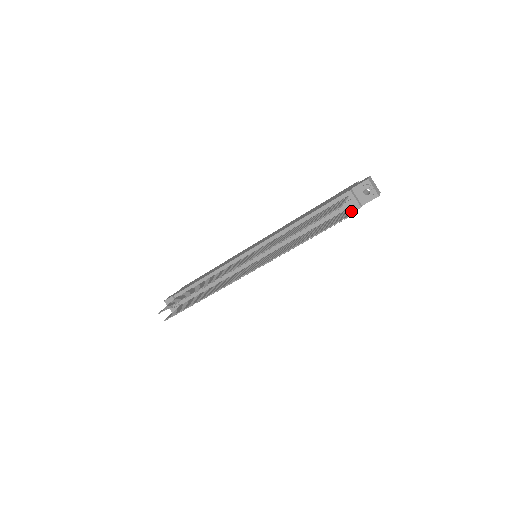
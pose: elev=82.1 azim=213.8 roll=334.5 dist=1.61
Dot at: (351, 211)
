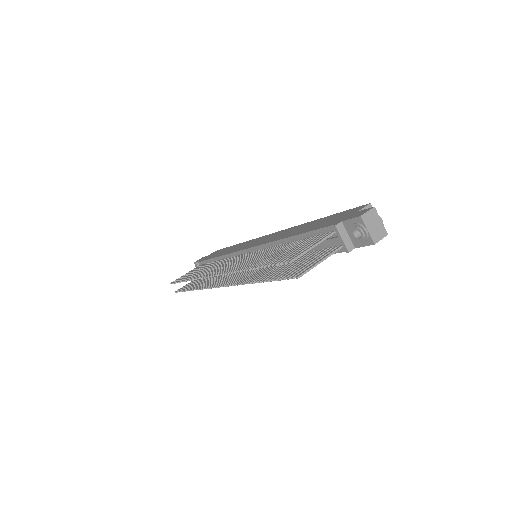
Dot at: (340, 251)
